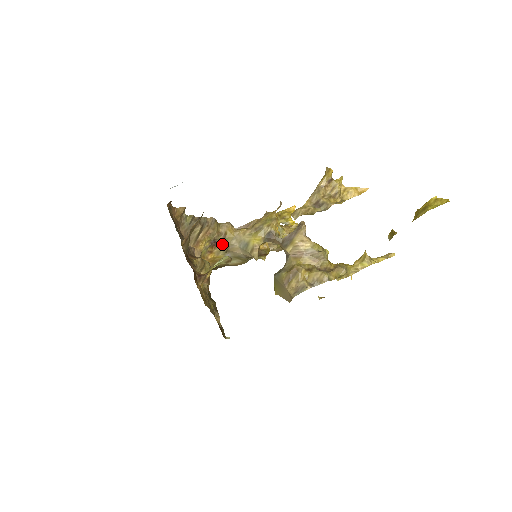
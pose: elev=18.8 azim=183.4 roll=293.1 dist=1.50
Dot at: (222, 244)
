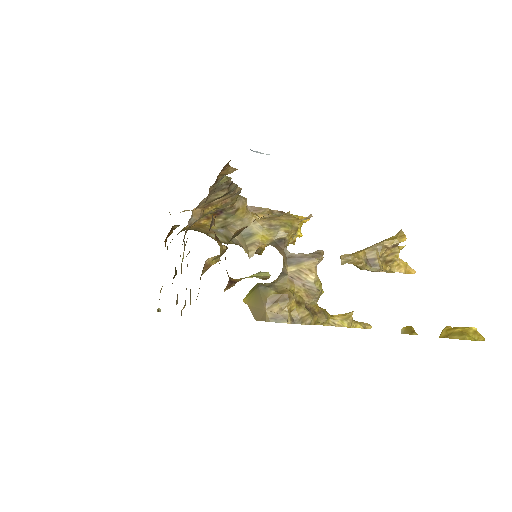
Dot at: (226, 217)
